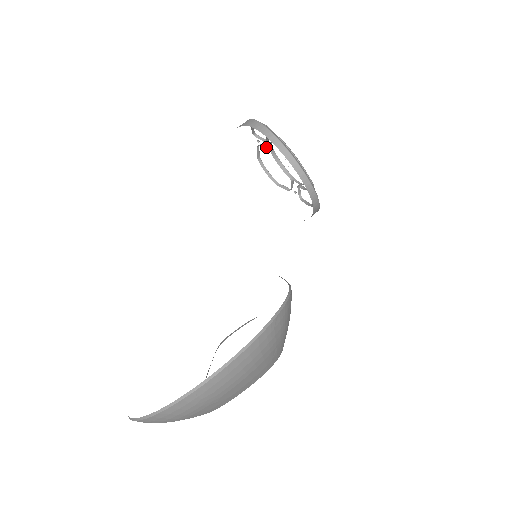
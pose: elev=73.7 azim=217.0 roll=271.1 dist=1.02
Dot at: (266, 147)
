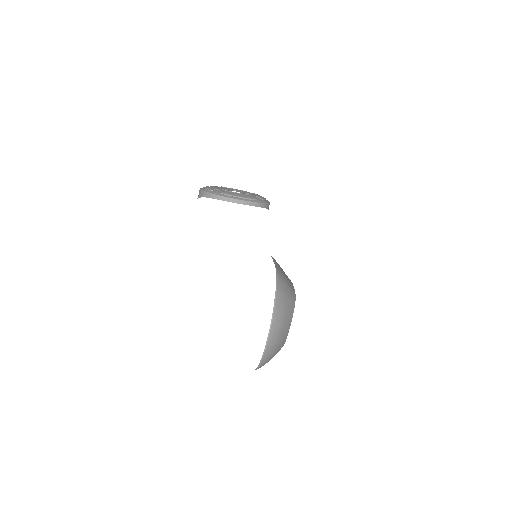
Dot at: occluded
